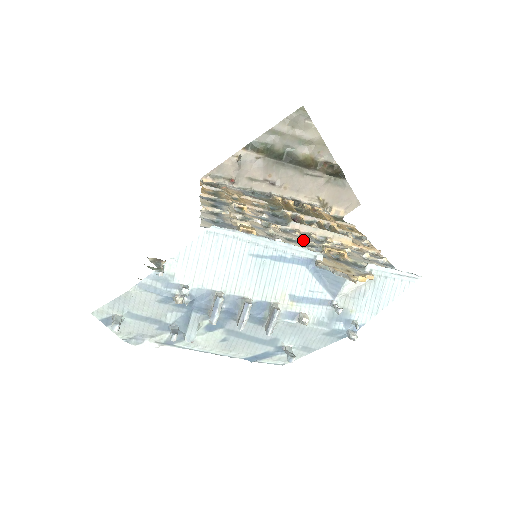
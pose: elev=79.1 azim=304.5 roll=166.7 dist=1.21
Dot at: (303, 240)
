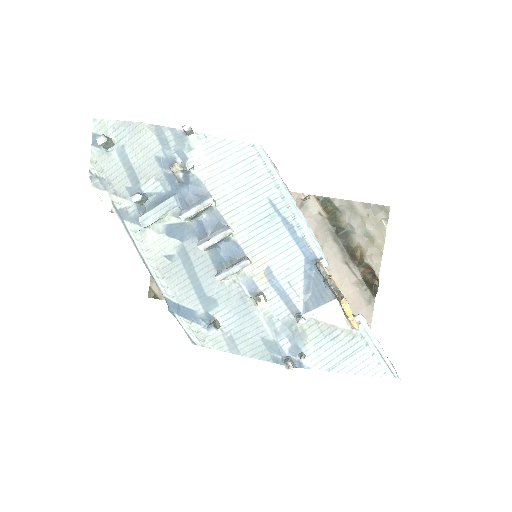
Dot at: occluded
